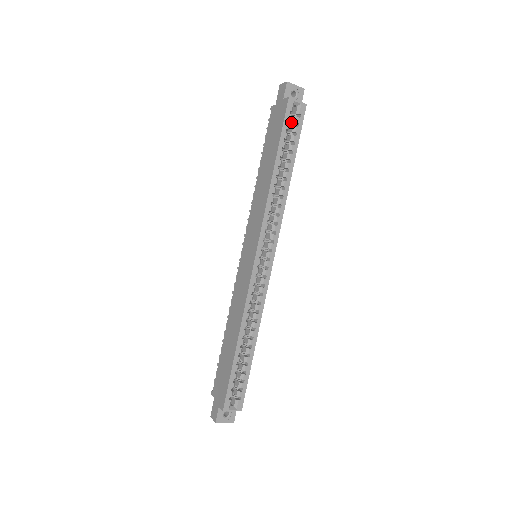
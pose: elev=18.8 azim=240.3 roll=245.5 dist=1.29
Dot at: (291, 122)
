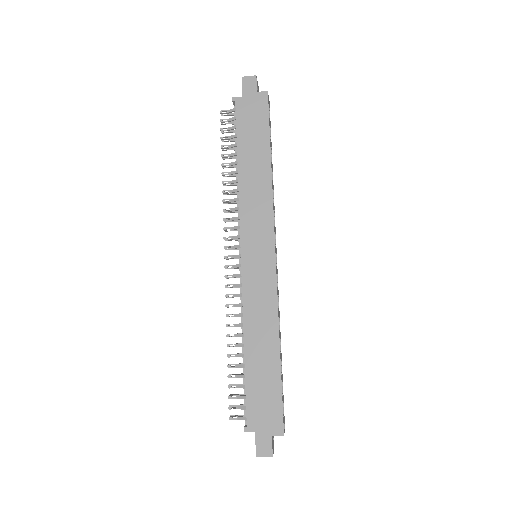
Dot at: occluded
